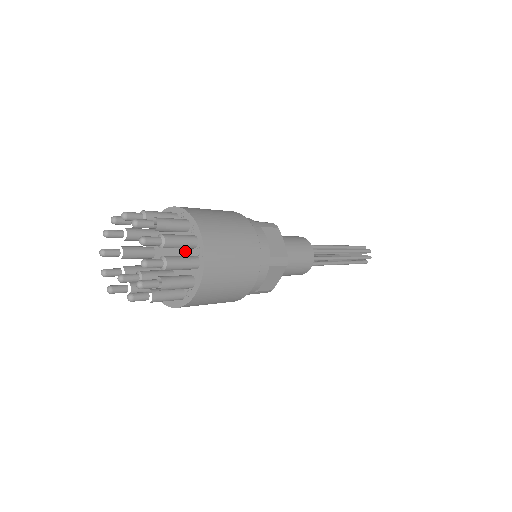
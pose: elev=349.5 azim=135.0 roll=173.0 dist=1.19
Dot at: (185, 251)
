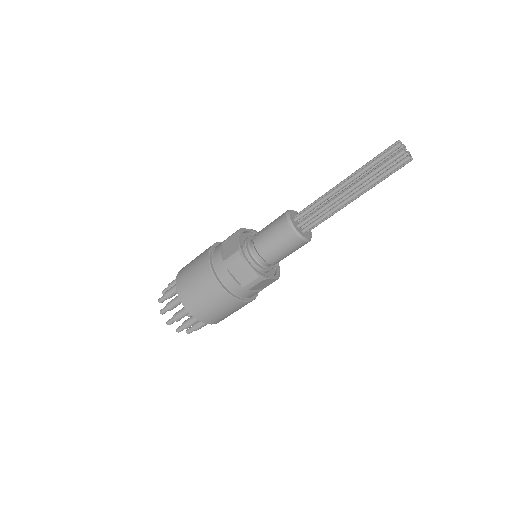
Dot at: occluded
